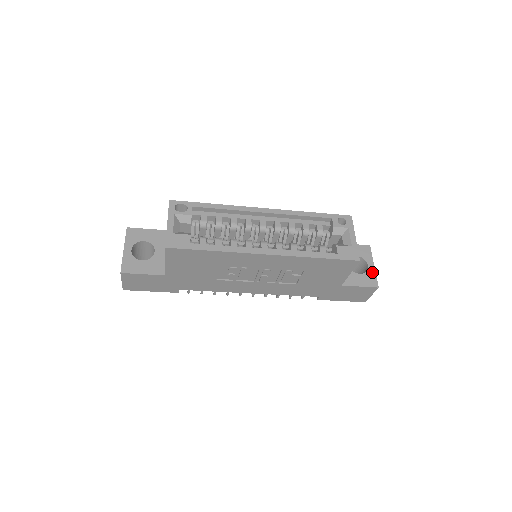
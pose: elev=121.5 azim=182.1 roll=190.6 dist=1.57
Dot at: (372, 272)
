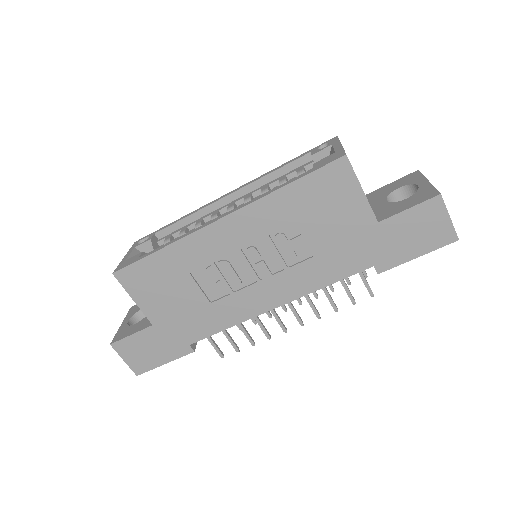
Dot at: (426, 187)
